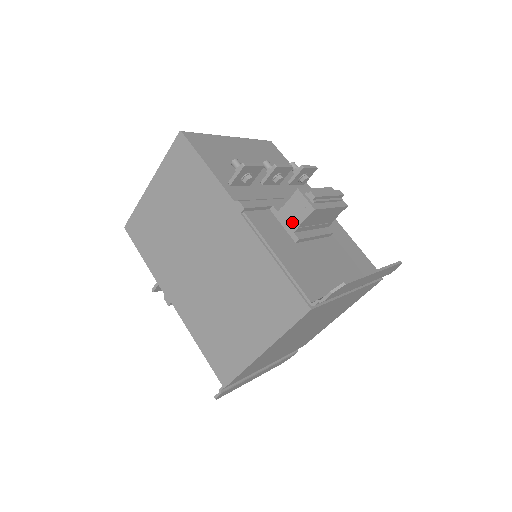
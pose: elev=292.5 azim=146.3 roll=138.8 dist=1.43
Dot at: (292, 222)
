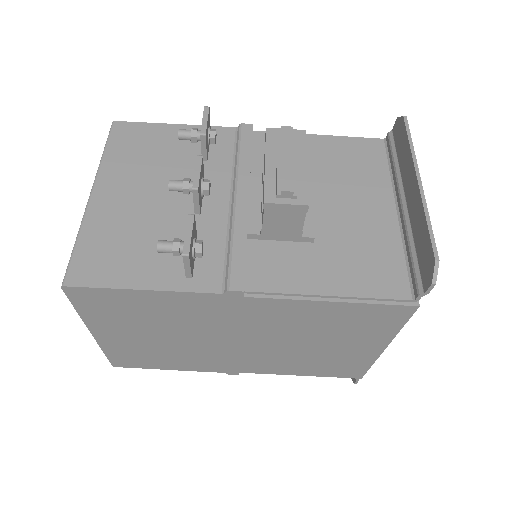
Dot at: (290, 232)
